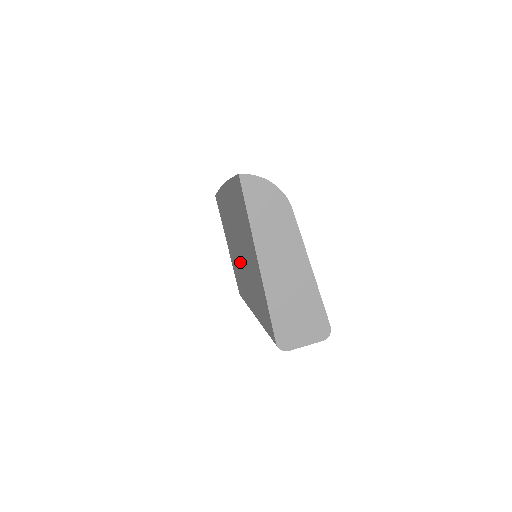
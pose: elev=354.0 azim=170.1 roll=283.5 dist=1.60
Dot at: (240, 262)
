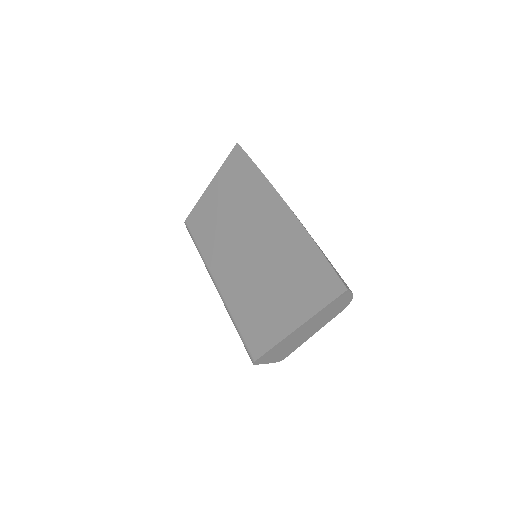
Dot at: (238, 247)
